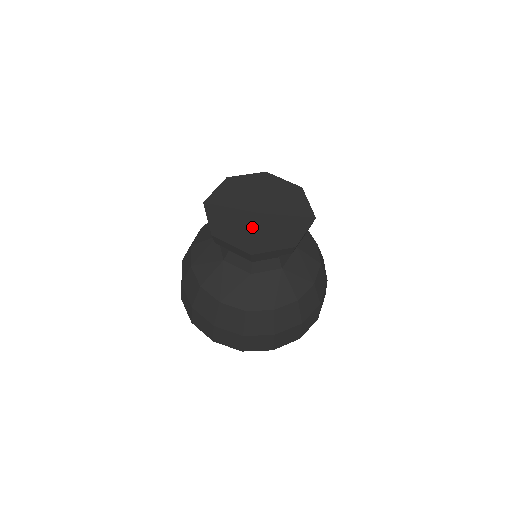
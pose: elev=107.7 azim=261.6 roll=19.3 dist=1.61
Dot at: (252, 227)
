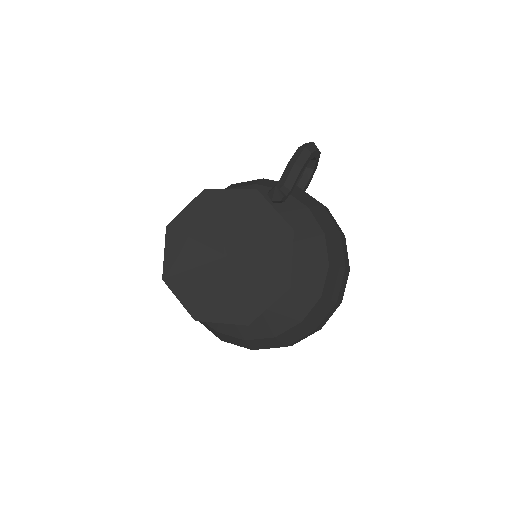
Dot at: (211, 278)
